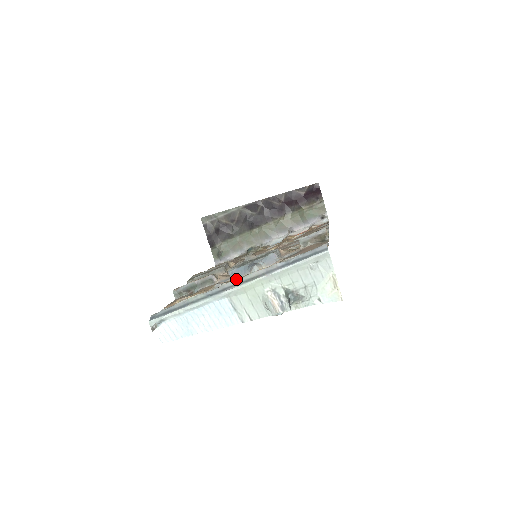
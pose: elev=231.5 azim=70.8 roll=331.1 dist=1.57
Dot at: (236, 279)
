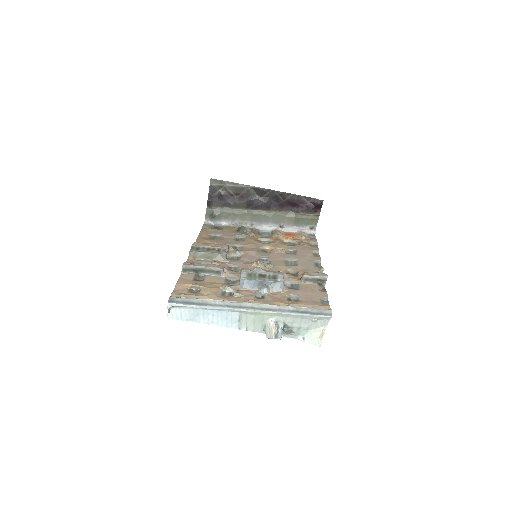
Dot at: (245, 289)
